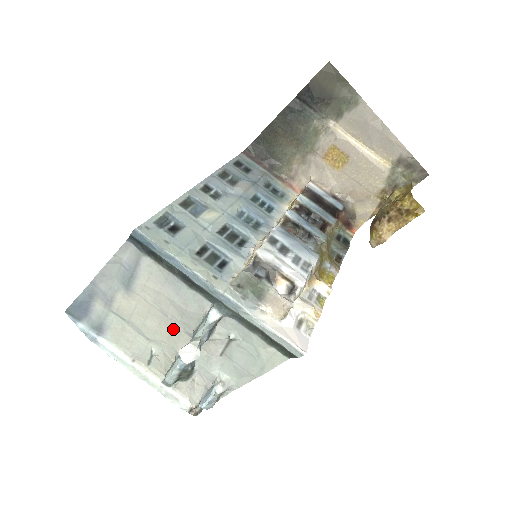
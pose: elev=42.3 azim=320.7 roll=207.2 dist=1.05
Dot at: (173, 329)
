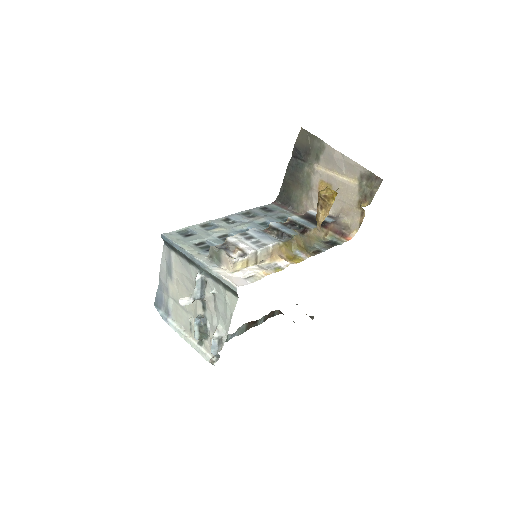
Dot at: occluded
